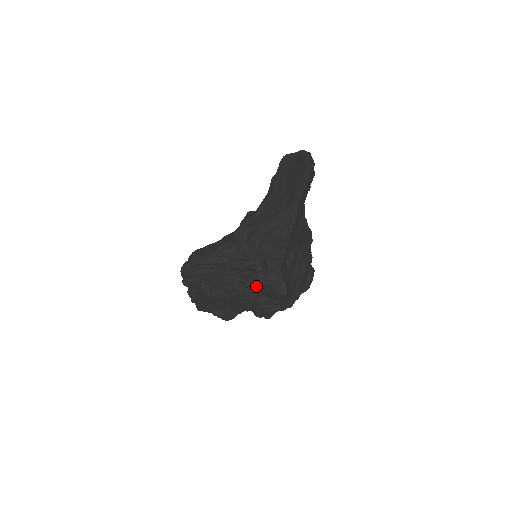
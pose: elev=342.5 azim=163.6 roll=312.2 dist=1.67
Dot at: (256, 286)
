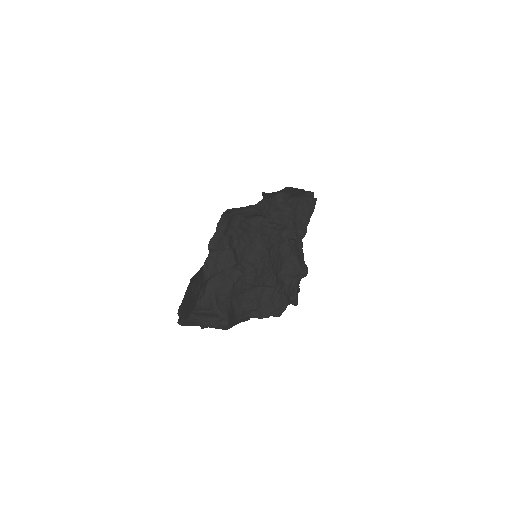
Dot at: (282, 259)
